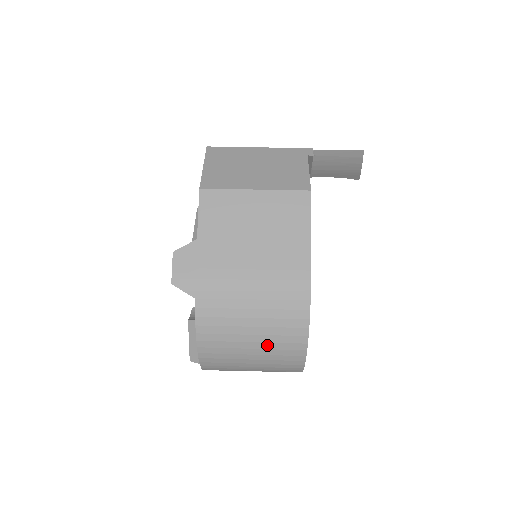
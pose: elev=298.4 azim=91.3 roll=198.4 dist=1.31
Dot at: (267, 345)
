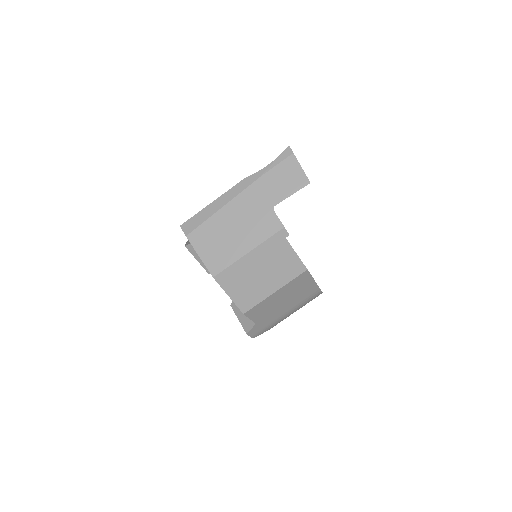
Dot at: occluded
